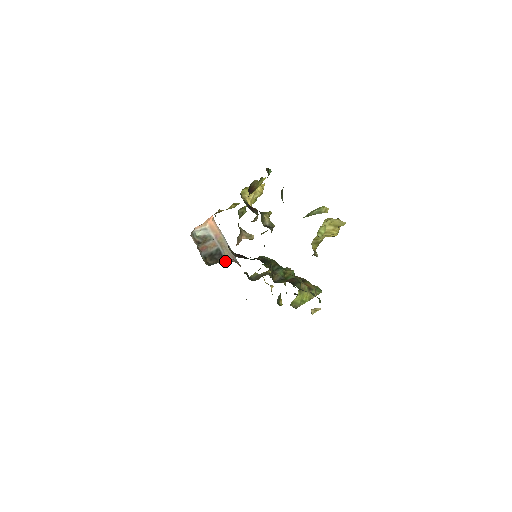
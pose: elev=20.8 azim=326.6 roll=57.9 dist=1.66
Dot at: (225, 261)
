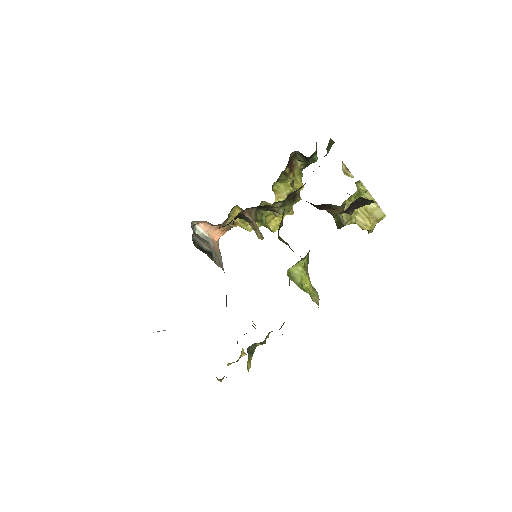
Dot at: (213, 260)
